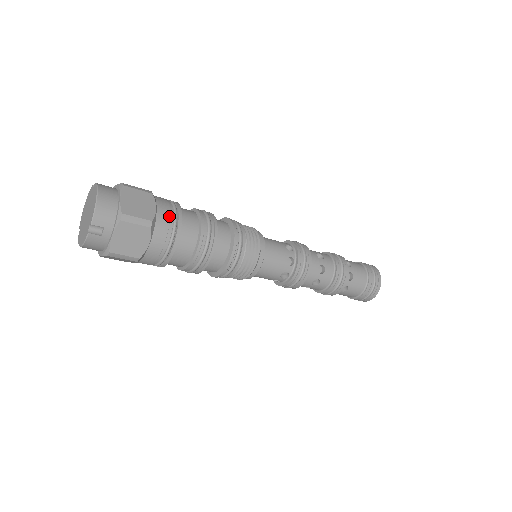
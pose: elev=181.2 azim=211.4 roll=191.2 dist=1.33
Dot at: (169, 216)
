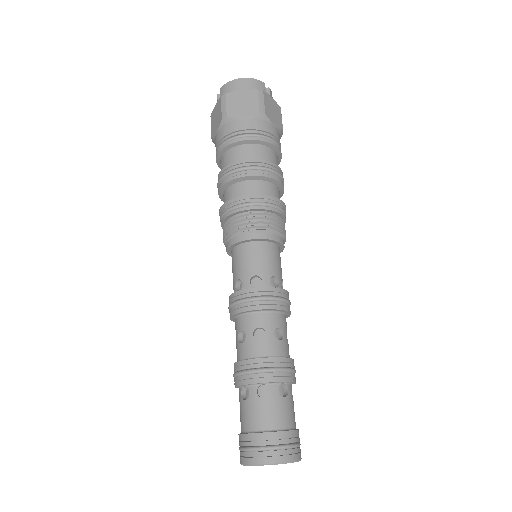
Dot at: occluded
